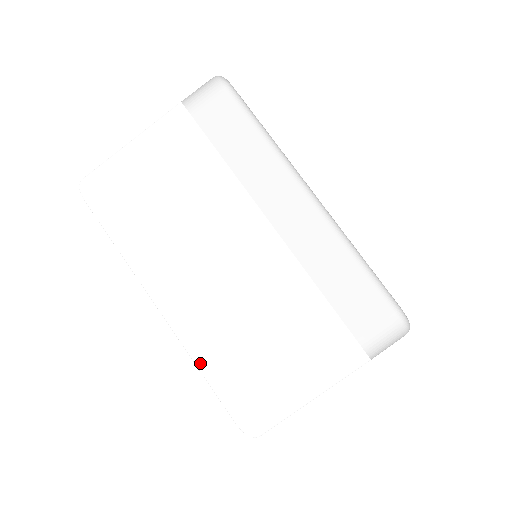
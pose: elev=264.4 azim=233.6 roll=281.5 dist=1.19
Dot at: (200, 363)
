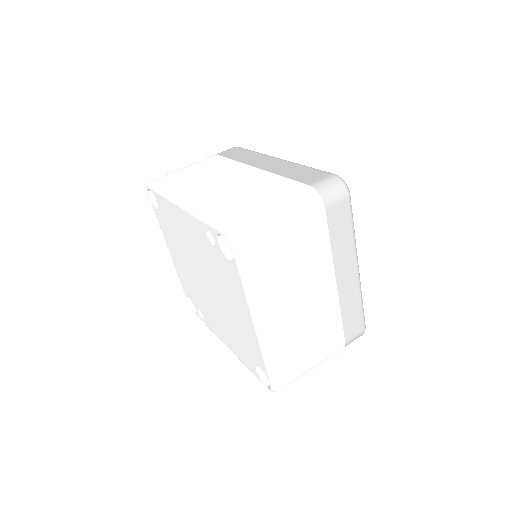
Dot at: (202, 212)
